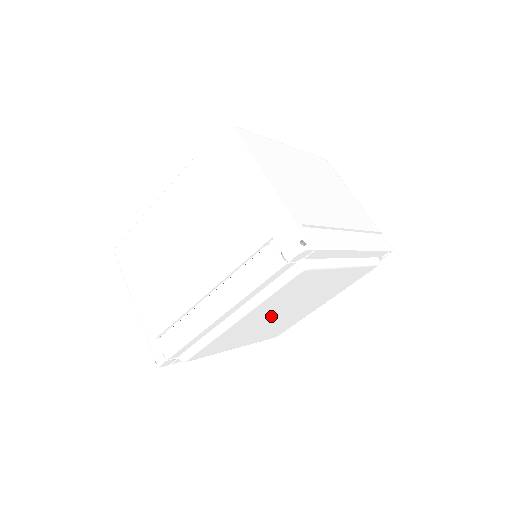
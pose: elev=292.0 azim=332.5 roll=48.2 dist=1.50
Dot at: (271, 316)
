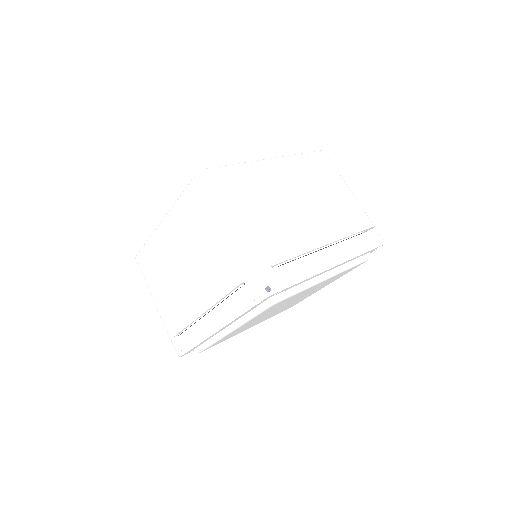
Dot at: (268, 314)
